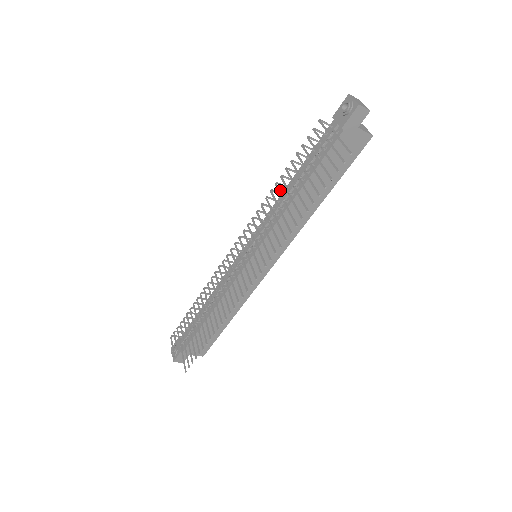
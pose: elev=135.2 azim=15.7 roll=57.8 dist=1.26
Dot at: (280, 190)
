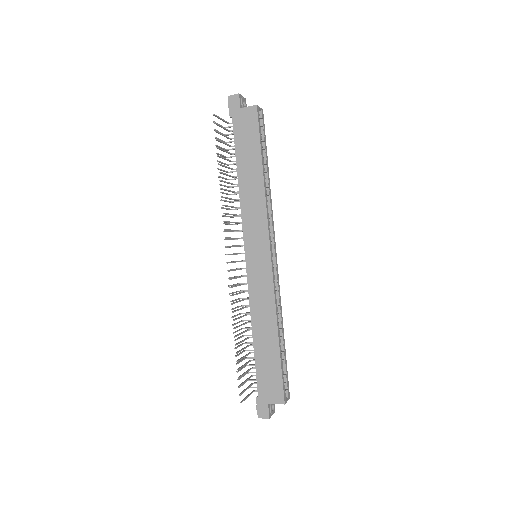
Dot at: (225, 185)
